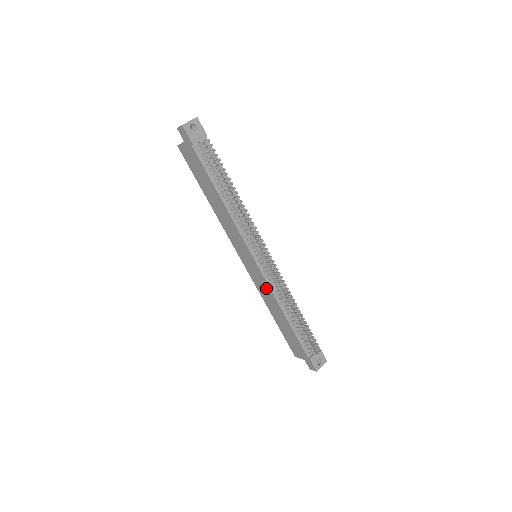
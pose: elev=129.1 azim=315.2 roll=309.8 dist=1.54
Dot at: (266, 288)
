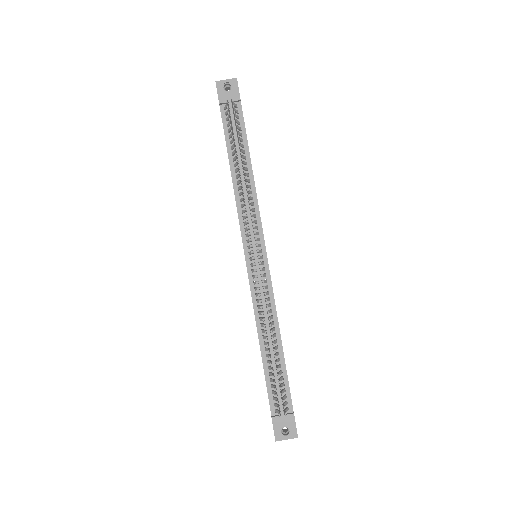
Dot at: occluded
